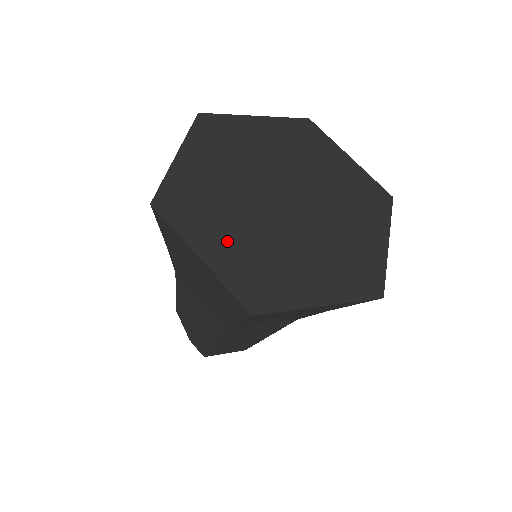
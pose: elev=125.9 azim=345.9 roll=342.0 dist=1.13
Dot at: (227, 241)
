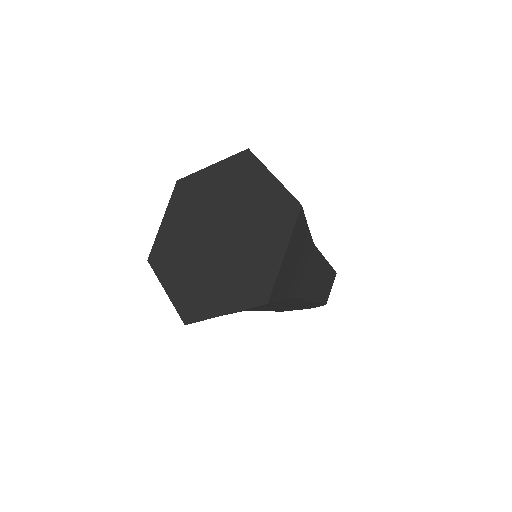
Dot at: (223, 292)
